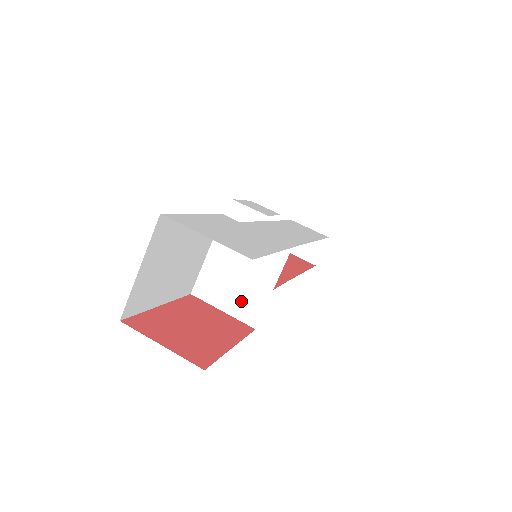
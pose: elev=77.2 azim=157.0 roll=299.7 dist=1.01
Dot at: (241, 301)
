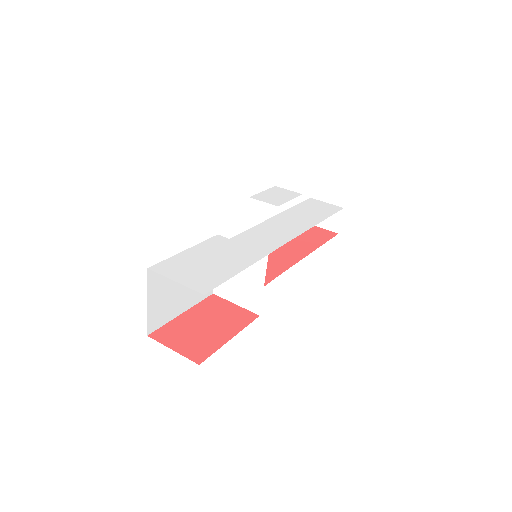
Dot at: (245, 296)
